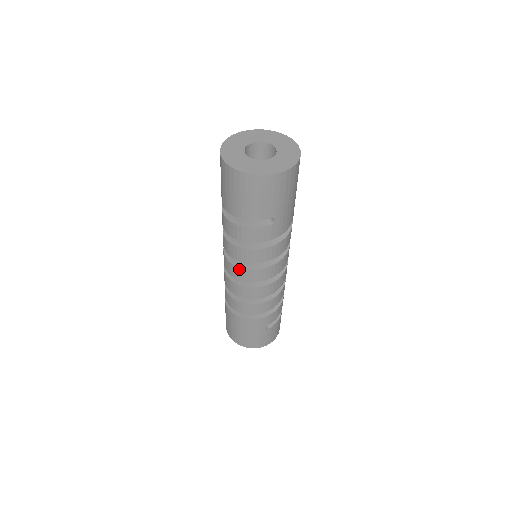
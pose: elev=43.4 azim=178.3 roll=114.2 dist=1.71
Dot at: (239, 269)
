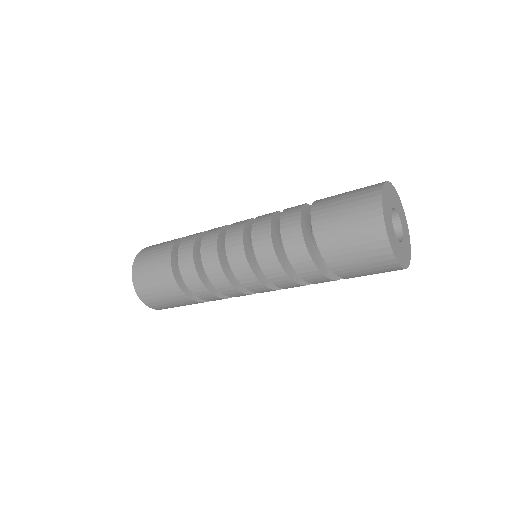
Dot at: (258, 283)
